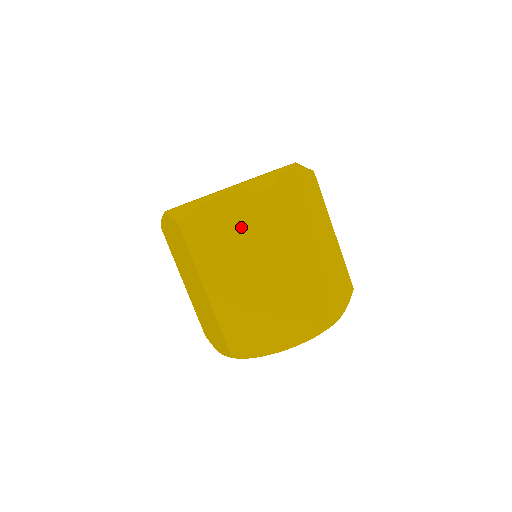
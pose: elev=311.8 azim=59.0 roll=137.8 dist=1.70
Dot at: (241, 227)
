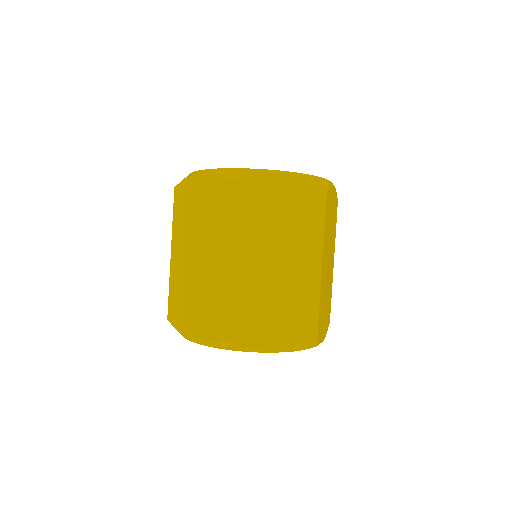
Dot at: (205, 208)
